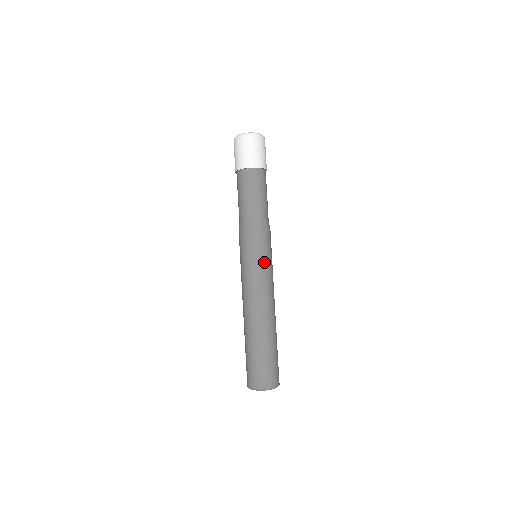
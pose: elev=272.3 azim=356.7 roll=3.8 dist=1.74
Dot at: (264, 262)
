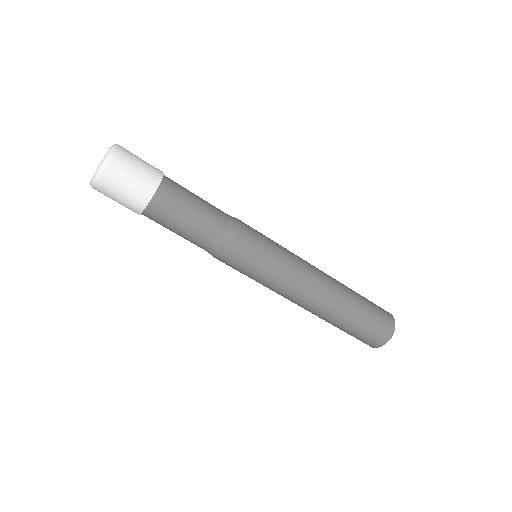
Dot at: (269, 267)
